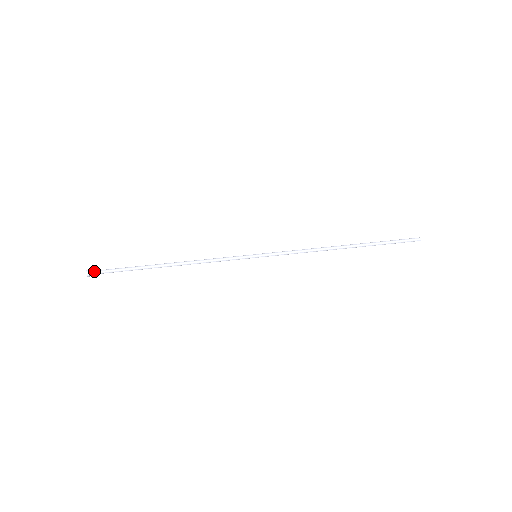
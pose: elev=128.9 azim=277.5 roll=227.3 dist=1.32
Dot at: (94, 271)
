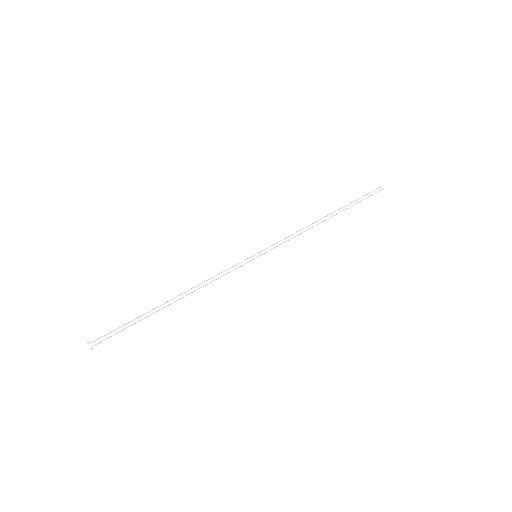
Dot at: (97, 340)
